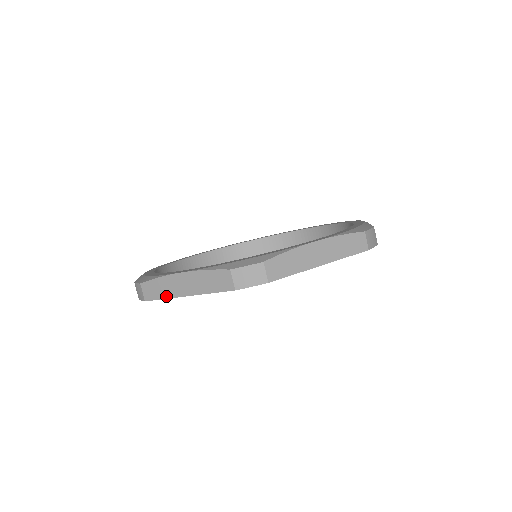
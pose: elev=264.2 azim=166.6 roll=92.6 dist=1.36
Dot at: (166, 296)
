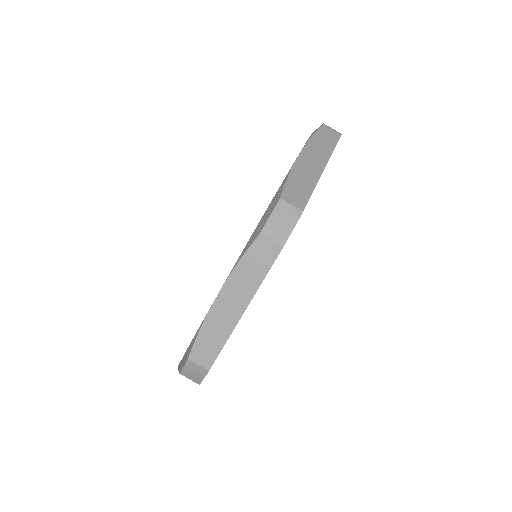
Dot at: occluded
